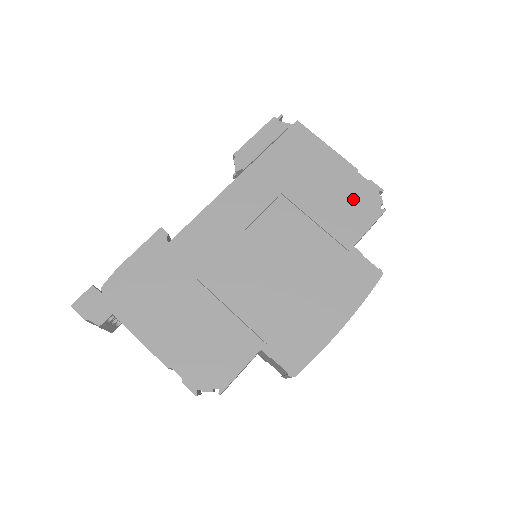
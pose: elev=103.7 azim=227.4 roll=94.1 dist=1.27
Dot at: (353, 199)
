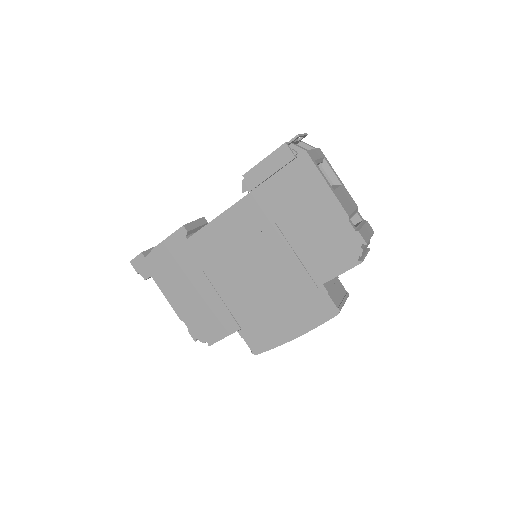
Dot at: (335, 244)
